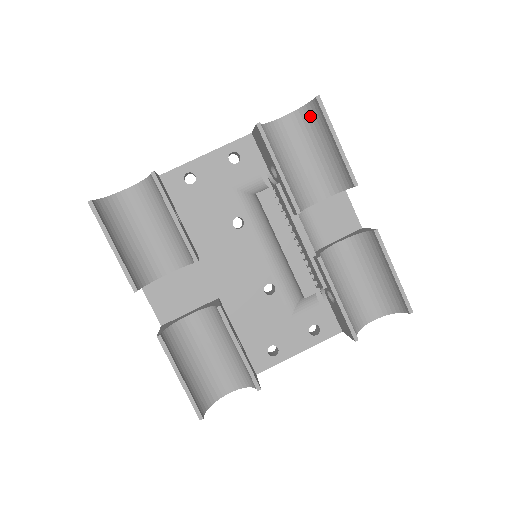
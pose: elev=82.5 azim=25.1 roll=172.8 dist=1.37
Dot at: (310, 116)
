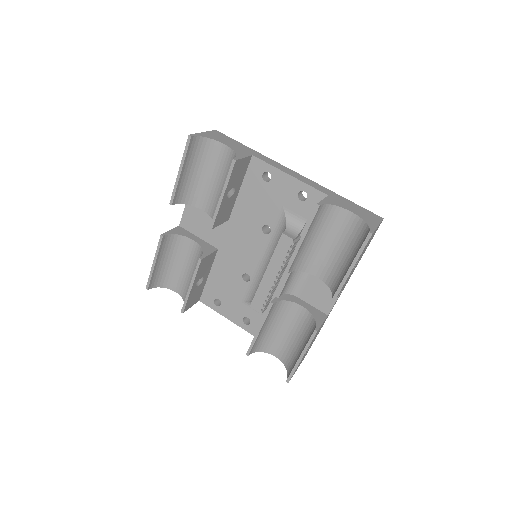
Dot at: (362, 233)
